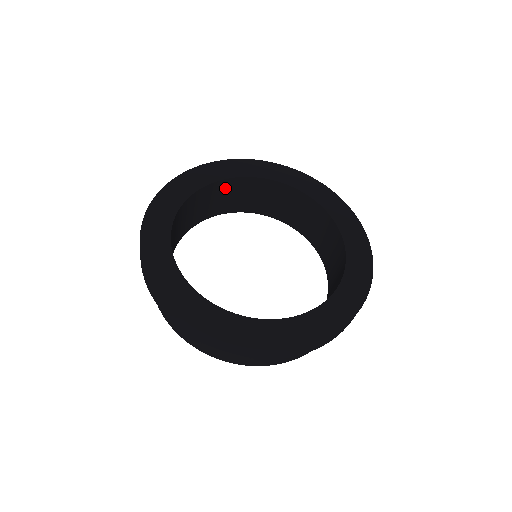
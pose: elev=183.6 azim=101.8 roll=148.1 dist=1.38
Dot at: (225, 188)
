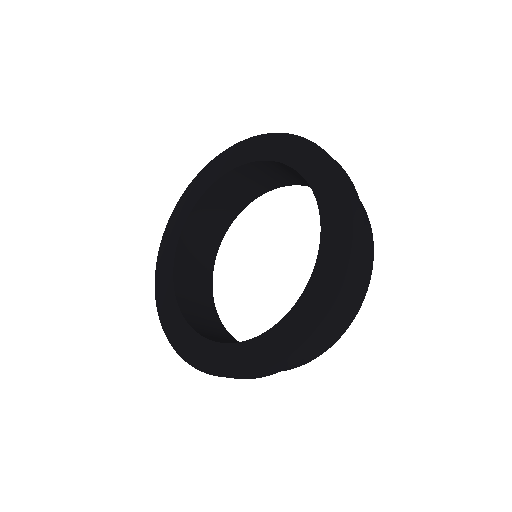
Dot at: (225, 186)
